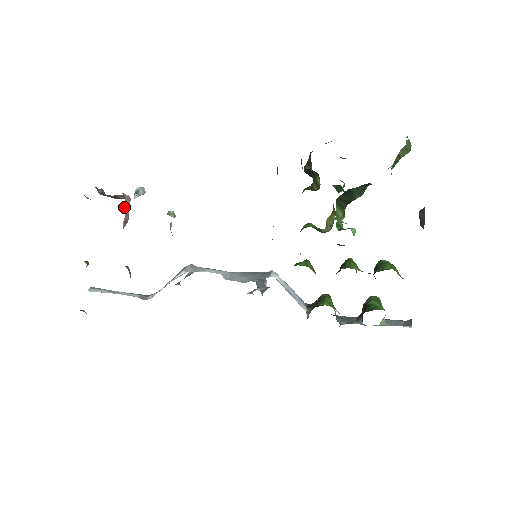
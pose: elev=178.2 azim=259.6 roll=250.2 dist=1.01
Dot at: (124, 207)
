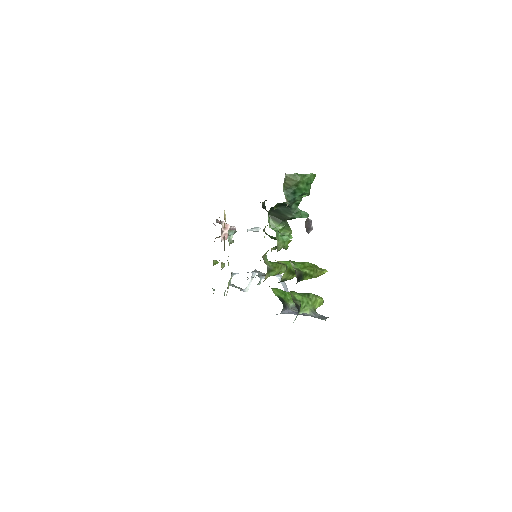
Dot at: (223, 229)
